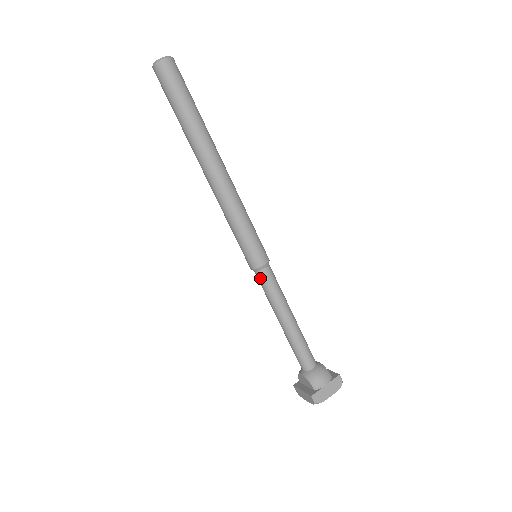
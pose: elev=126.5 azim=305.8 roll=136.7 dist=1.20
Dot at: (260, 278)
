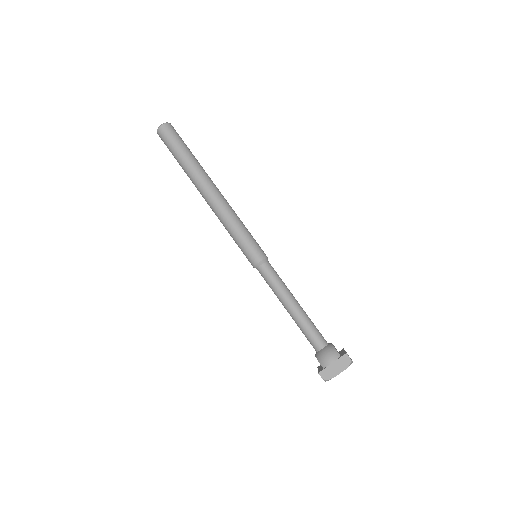
Dot at: (261, 274)
